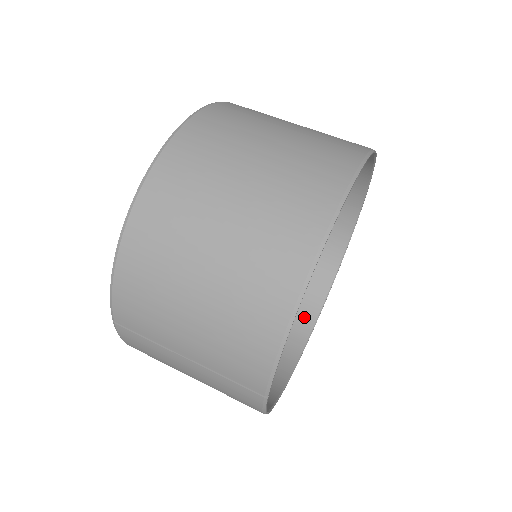
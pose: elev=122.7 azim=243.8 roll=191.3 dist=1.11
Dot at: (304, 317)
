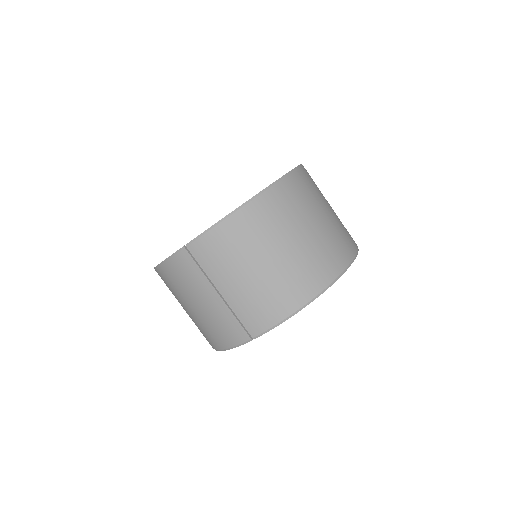
Dot at: occluded
